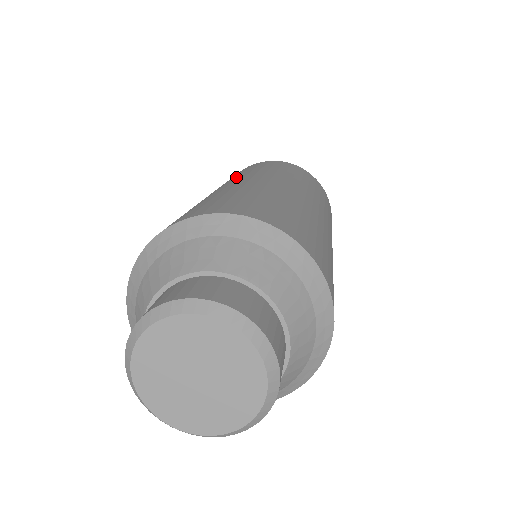
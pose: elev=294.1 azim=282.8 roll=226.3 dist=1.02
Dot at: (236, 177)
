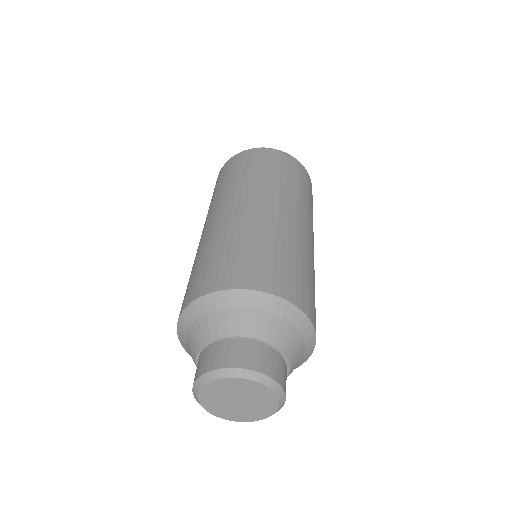
Dot at: (233, 190)
